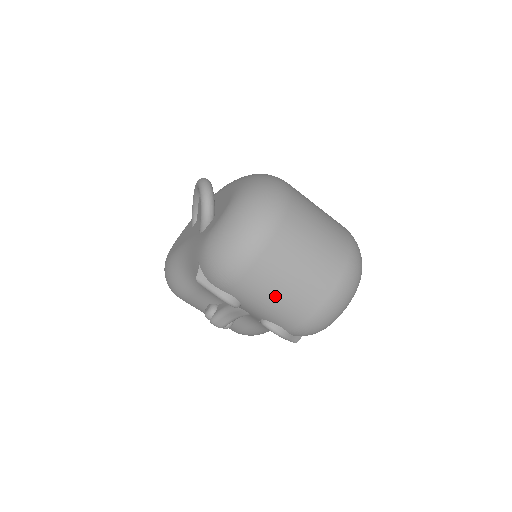
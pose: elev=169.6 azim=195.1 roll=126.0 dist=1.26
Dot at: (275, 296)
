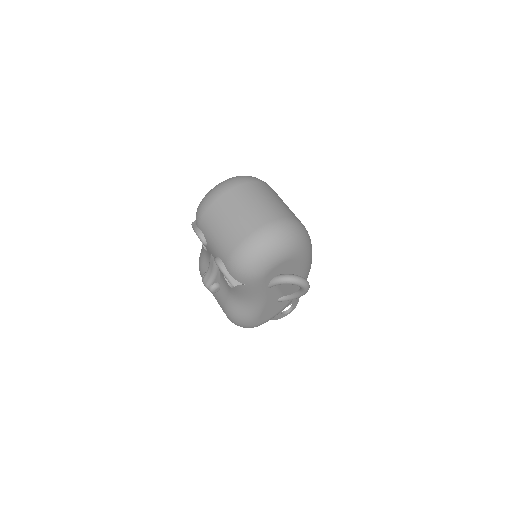
Dot at: (219, 227)
